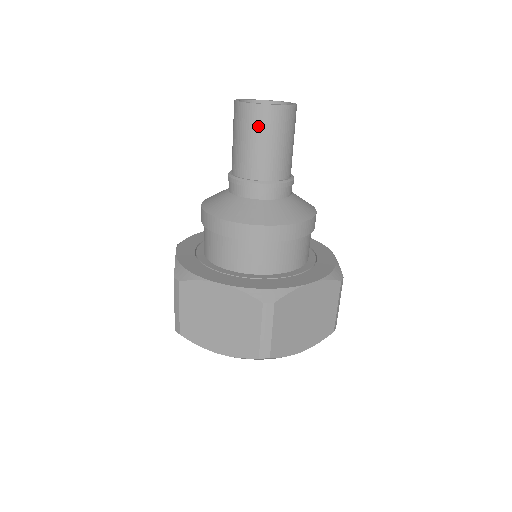
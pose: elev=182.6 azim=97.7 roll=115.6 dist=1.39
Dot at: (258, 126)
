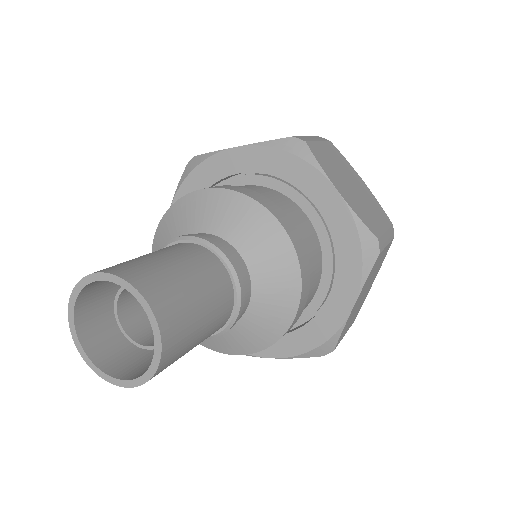
Dot at: (115, 351)
